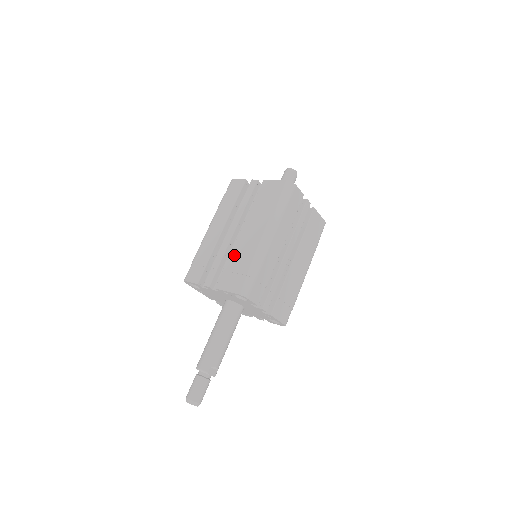
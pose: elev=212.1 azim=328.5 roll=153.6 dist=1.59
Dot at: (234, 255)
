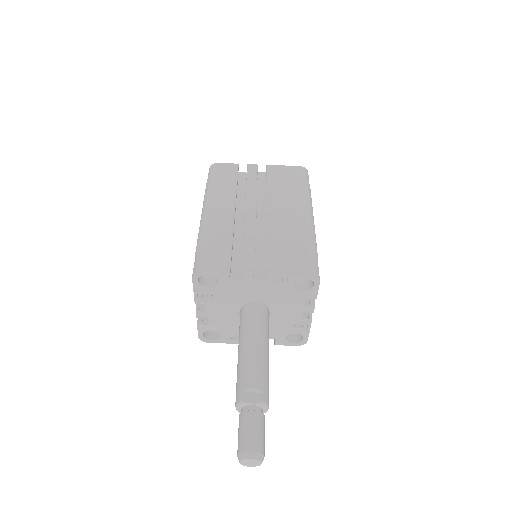
Dot at: occluded
